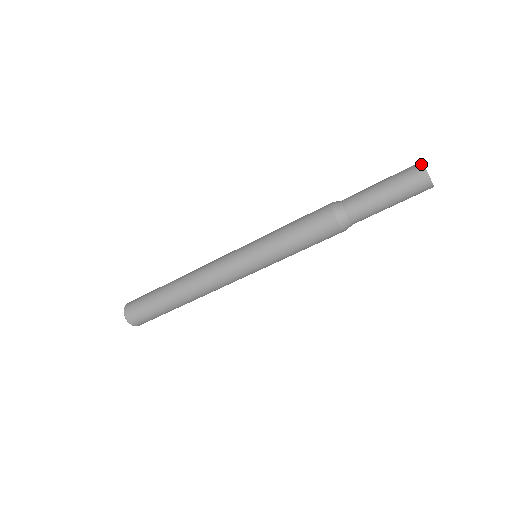
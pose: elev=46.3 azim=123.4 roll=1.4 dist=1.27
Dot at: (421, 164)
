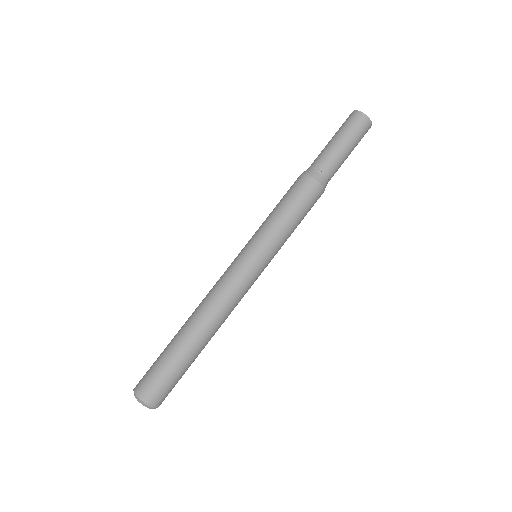
Dot at: (351, 113)
